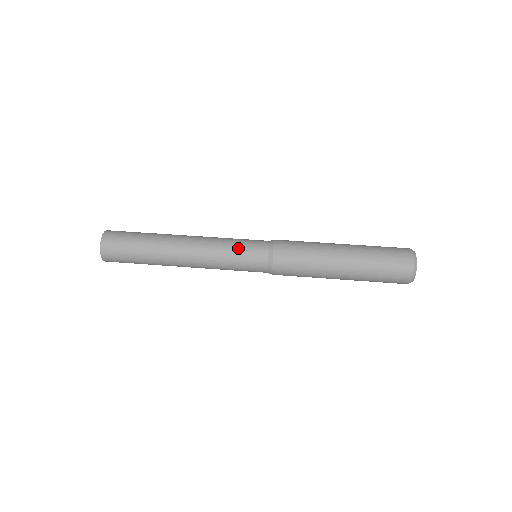
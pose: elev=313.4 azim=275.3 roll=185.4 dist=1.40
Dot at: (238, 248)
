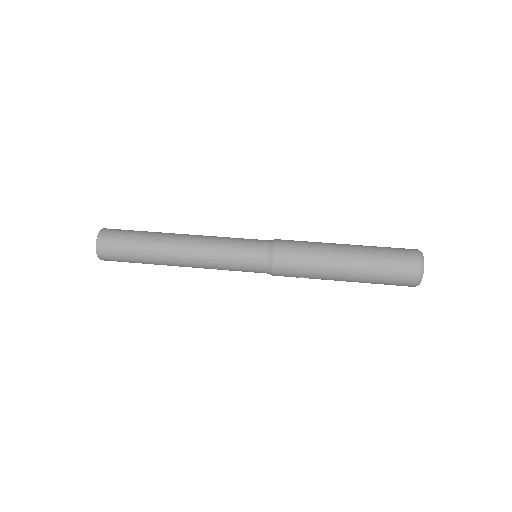
Dot at: (239, 239)
